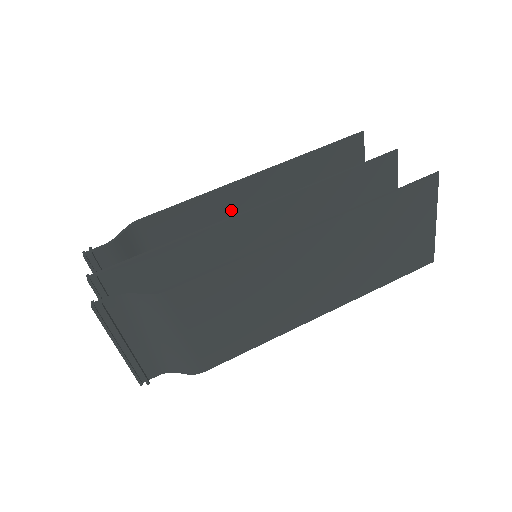
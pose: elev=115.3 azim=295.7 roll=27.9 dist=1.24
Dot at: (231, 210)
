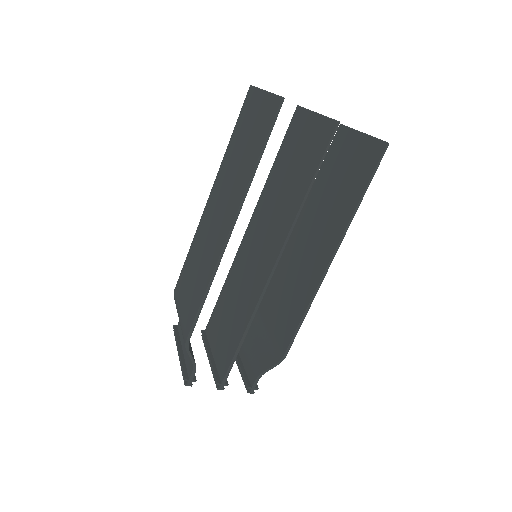
Dot at: occluded
